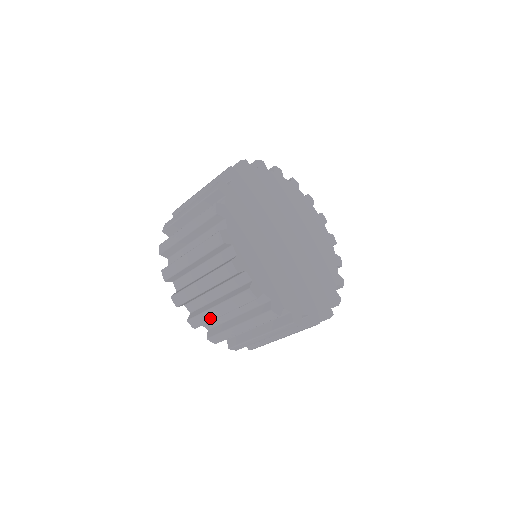
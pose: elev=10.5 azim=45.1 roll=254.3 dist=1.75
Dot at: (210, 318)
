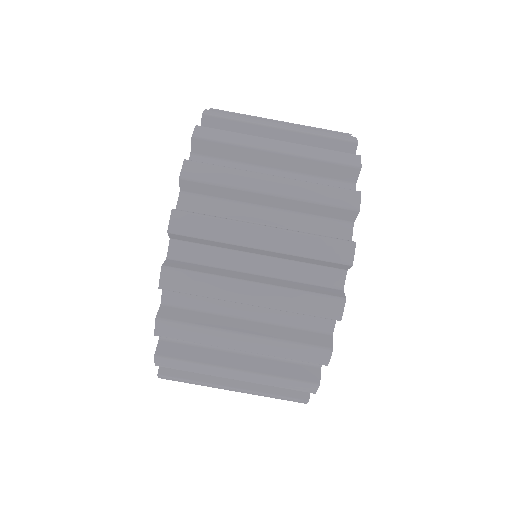
Dot at: (210, 340)
